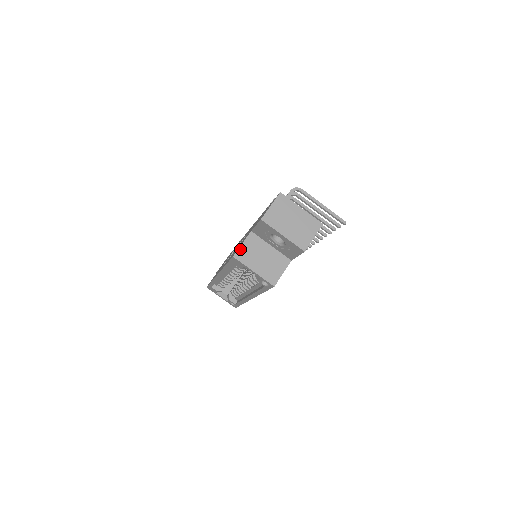
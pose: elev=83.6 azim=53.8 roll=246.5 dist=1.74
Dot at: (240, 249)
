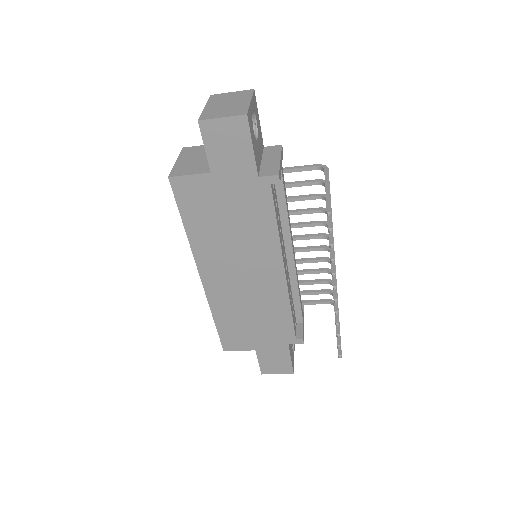
Dot at: (195, 147)
